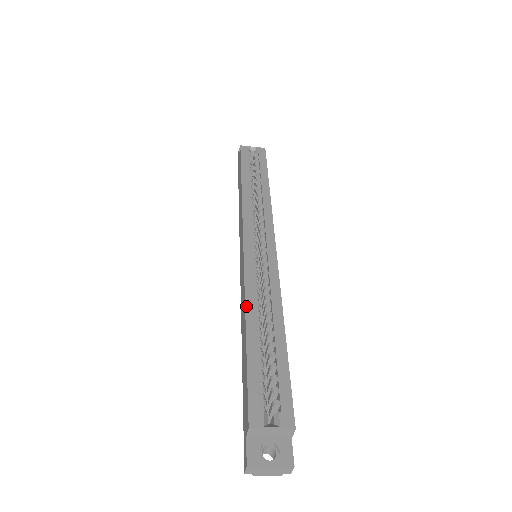
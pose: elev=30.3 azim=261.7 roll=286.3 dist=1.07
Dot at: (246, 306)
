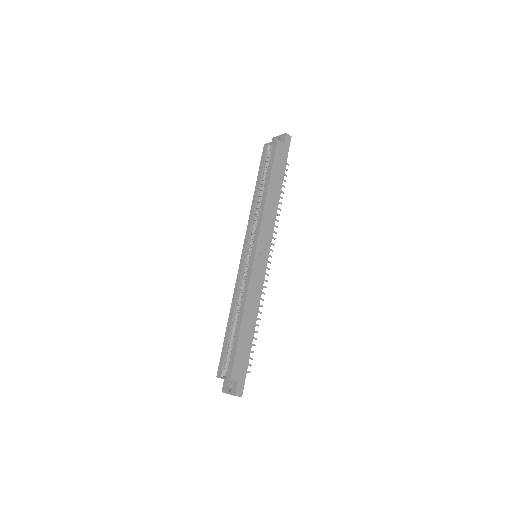
Dot at: (231, 305)
